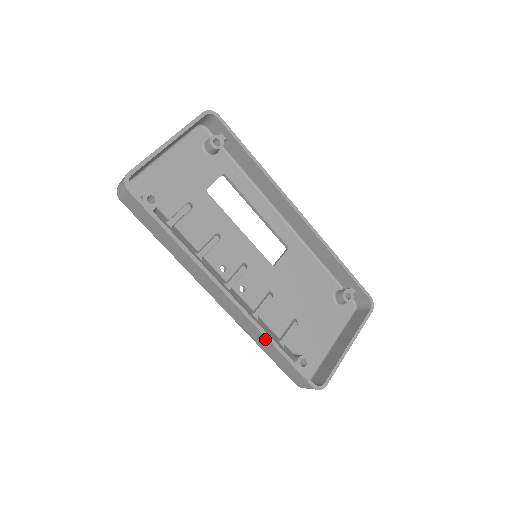
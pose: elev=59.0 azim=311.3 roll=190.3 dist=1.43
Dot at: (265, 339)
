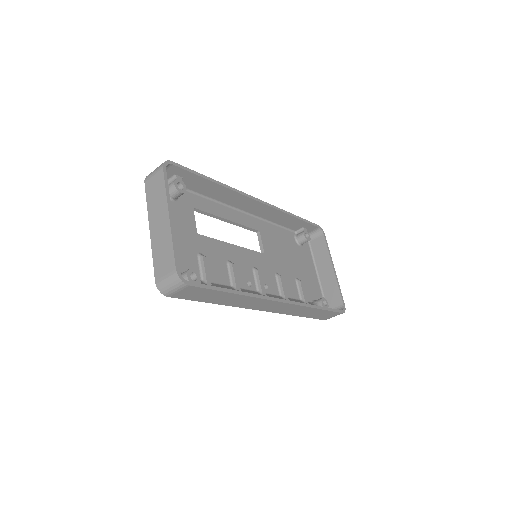
Dot at: (309, 309)
